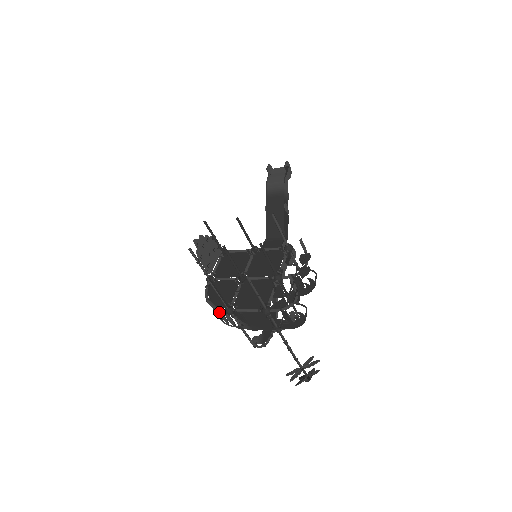
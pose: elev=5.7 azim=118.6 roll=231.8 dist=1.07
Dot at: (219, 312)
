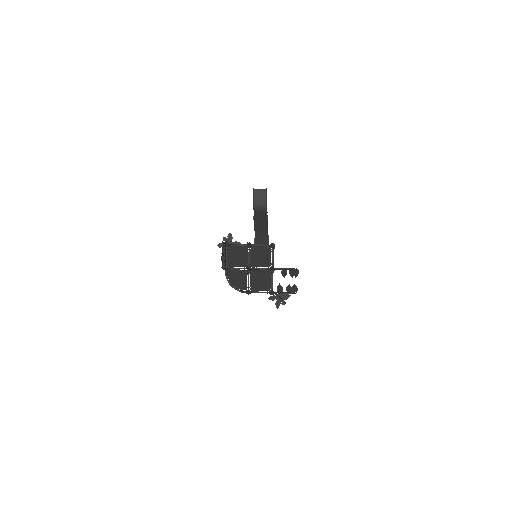
Dot at: (240, 291)
